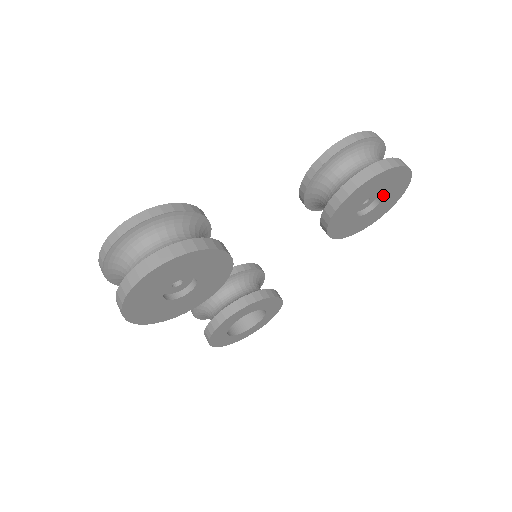
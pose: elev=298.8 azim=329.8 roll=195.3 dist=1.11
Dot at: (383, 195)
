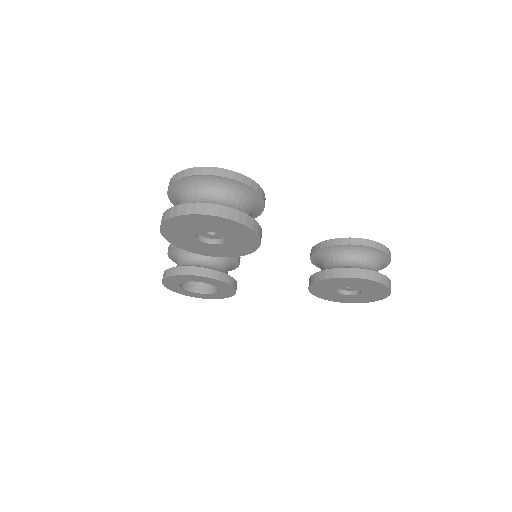
Dot at: (361, 293)
